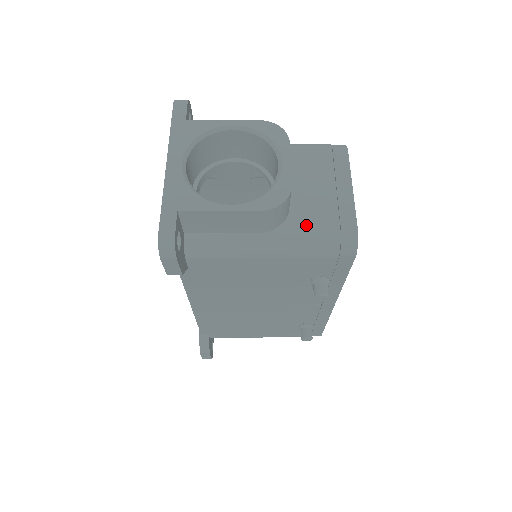
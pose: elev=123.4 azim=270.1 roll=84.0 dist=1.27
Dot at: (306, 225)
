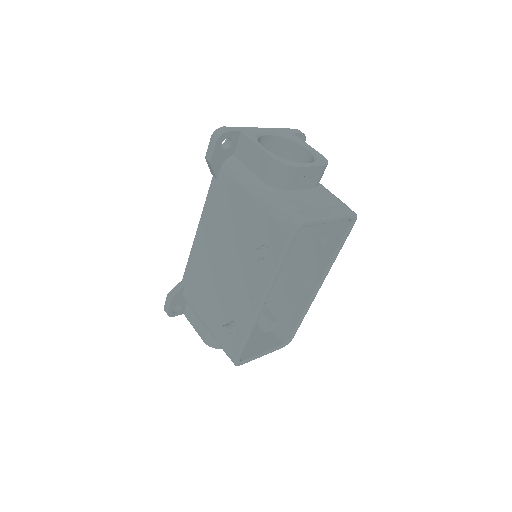
Dot at: (286, 198)
